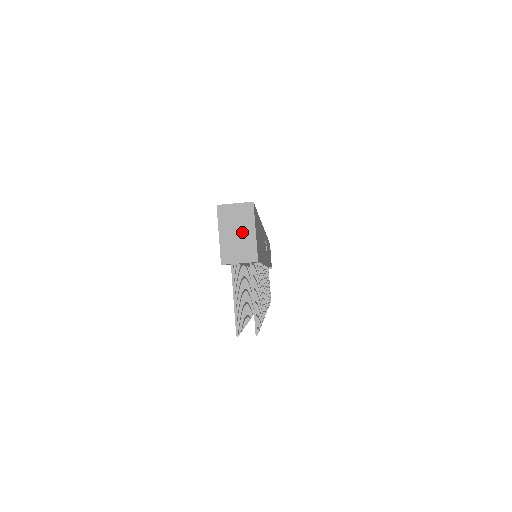
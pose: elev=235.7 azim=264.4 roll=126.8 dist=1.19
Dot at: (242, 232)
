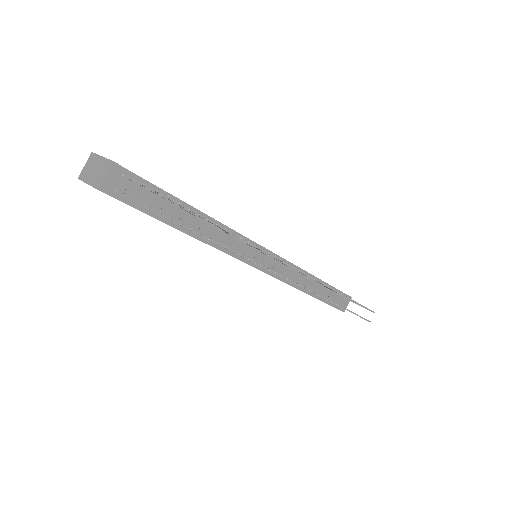
Dot at: (96, 166)
